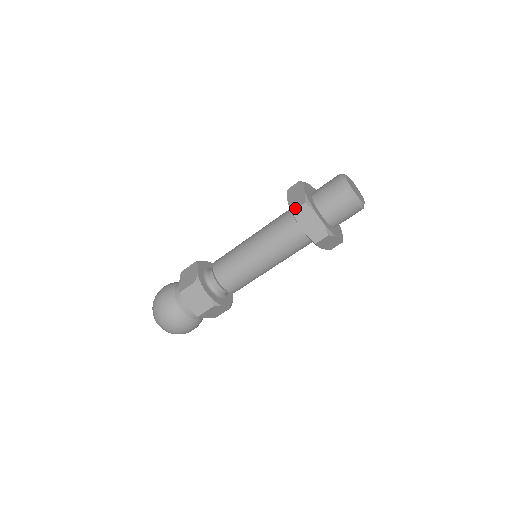
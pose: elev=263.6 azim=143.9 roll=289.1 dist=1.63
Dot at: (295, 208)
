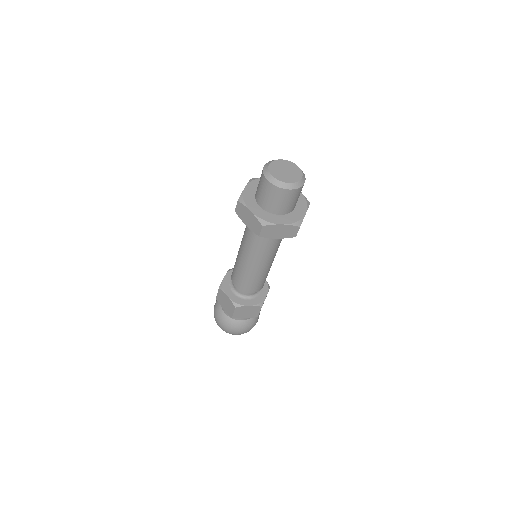
Dot at: (235, 208)
